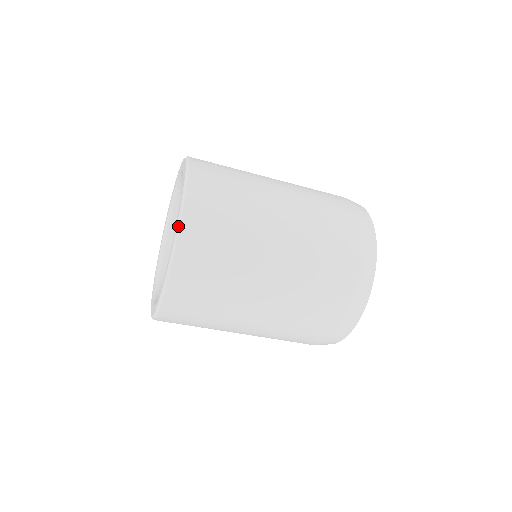
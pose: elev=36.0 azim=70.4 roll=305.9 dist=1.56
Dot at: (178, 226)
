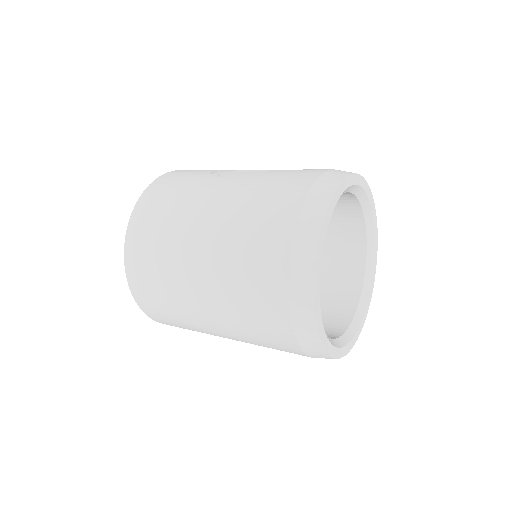
Dot at: occluded
